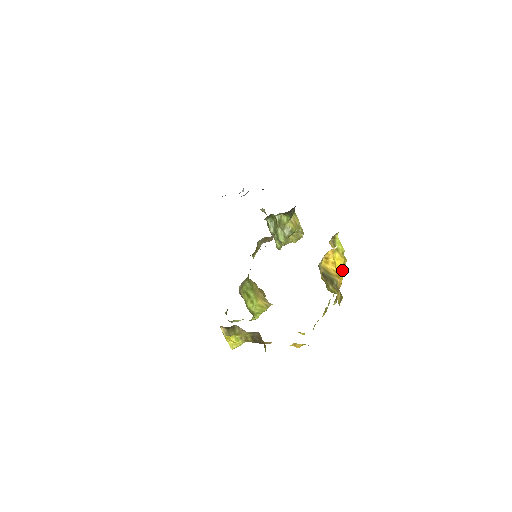
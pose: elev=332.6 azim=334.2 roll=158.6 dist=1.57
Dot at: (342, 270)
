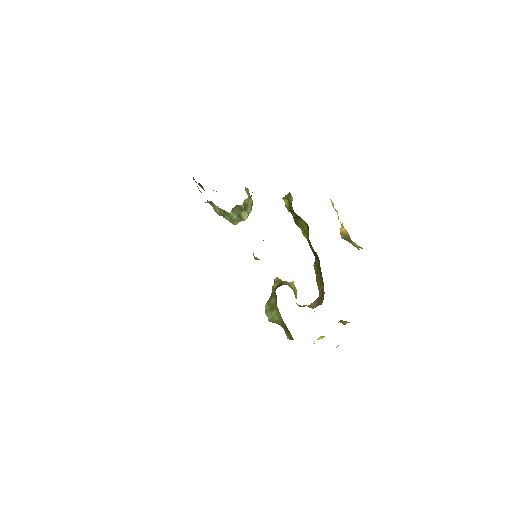
Dot at: occluded
